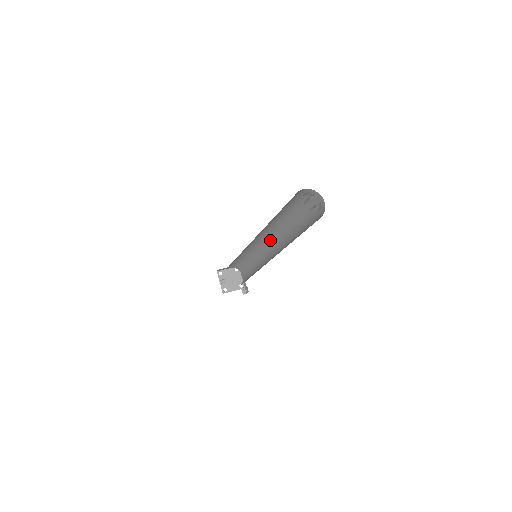
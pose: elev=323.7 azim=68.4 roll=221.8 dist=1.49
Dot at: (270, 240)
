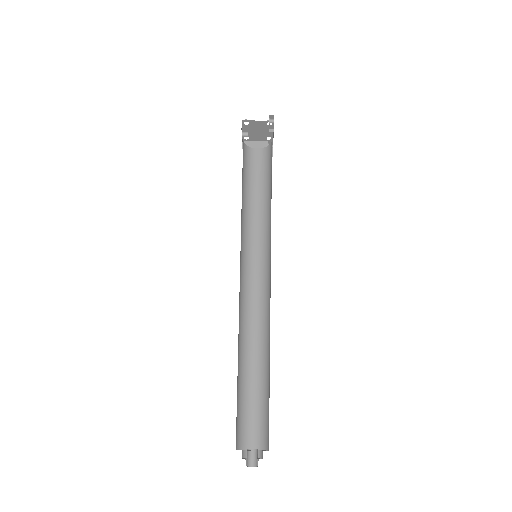
Dot at: occluded
